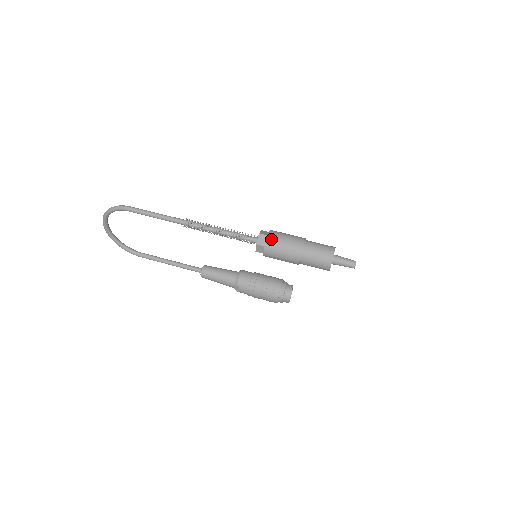
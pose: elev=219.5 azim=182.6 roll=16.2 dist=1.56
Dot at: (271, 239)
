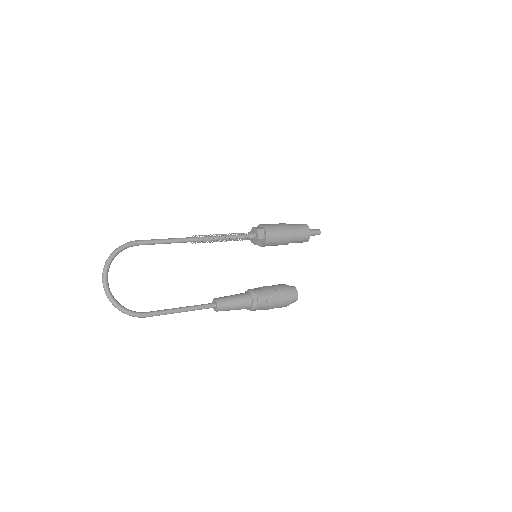
Dot at: (264, 224)
